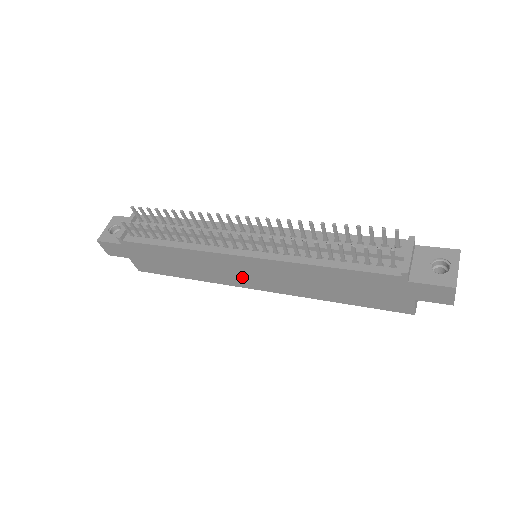
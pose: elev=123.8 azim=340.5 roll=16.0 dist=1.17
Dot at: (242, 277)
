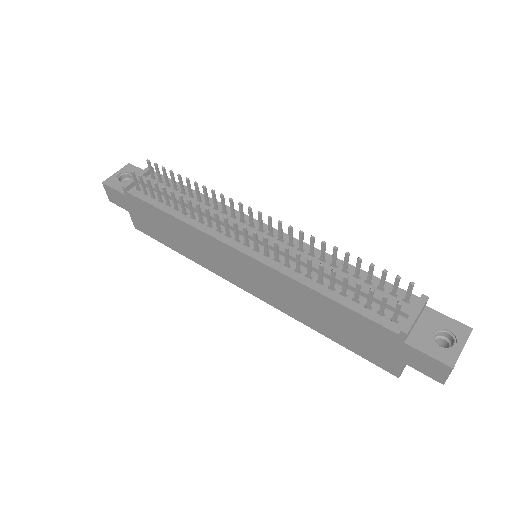
Dot at: (234, 272)
